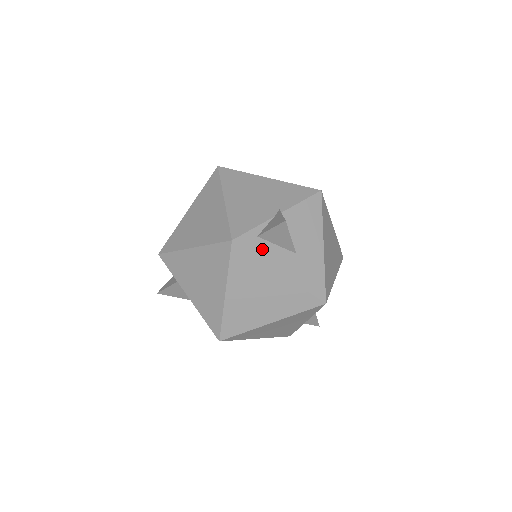
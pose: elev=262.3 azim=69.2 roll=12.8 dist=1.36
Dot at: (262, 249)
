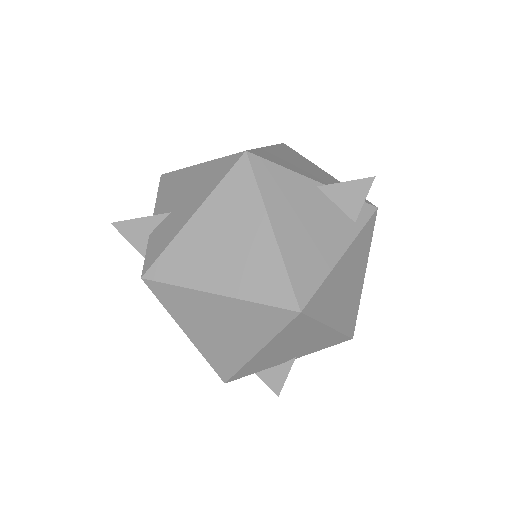
Dot at: occluded
